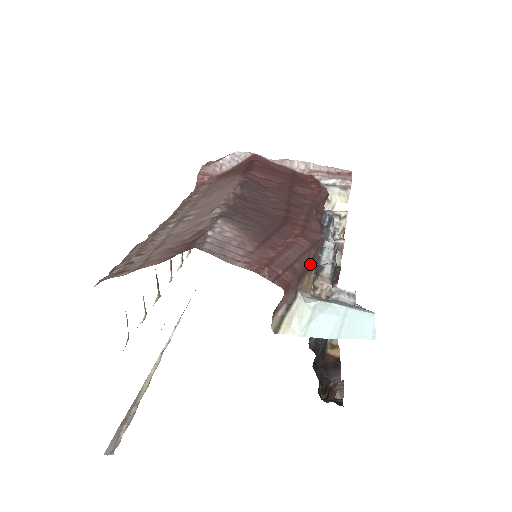
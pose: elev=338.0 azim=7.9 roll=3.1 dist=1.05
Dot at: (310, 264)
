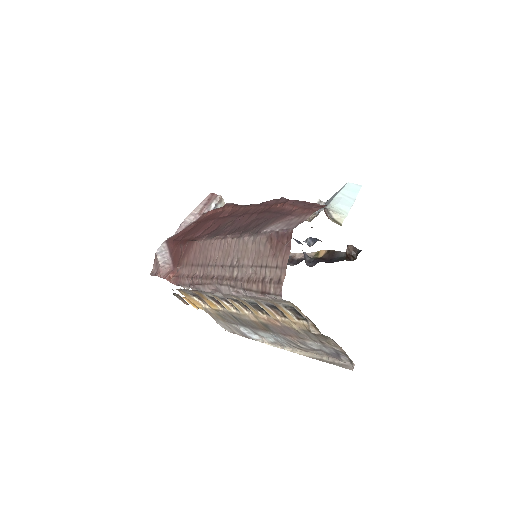
Dot at: occluded
